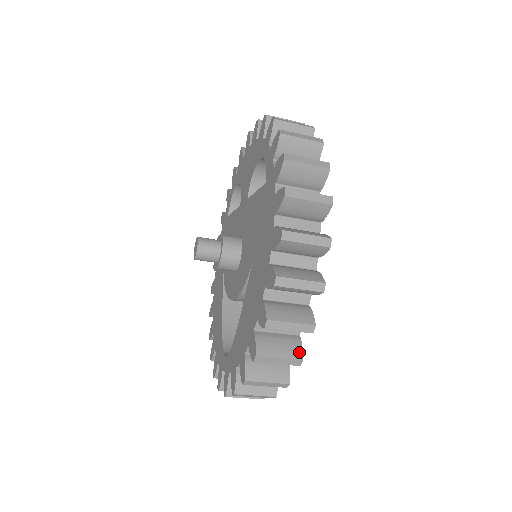
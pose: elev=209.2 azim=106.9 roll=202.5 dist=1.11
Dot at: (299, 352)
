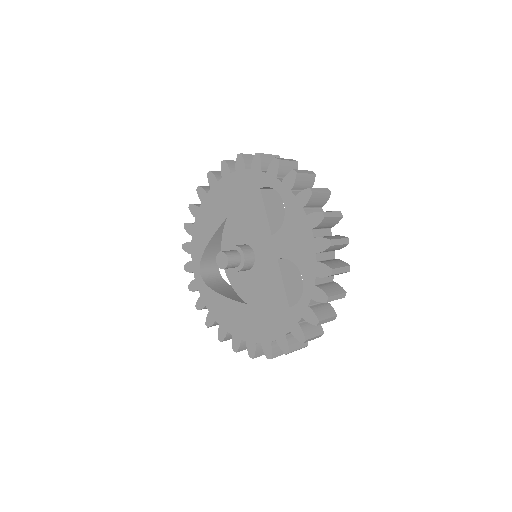
Dot at: occluded
